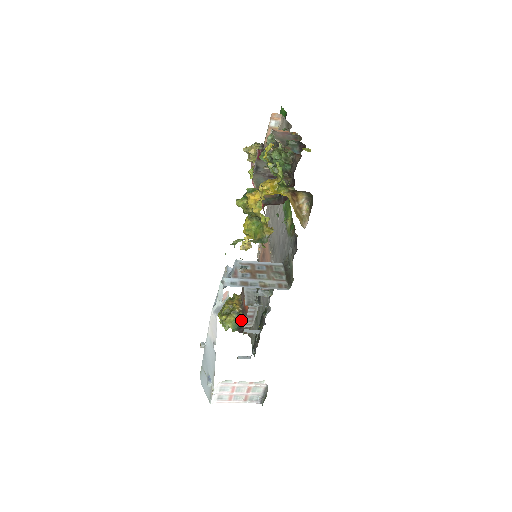
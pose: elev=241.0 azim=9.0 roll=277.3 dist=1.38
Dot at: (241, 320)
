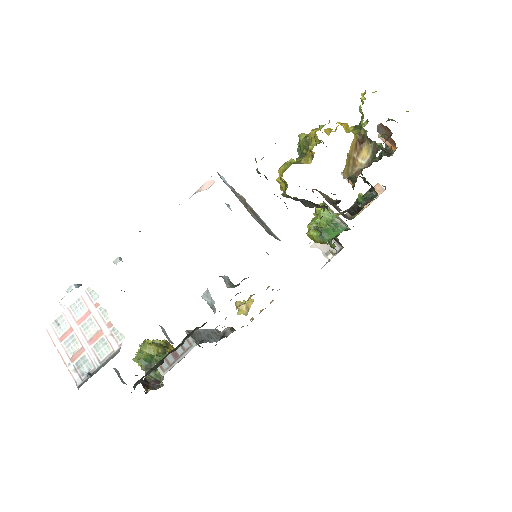
Dot at: occluded
